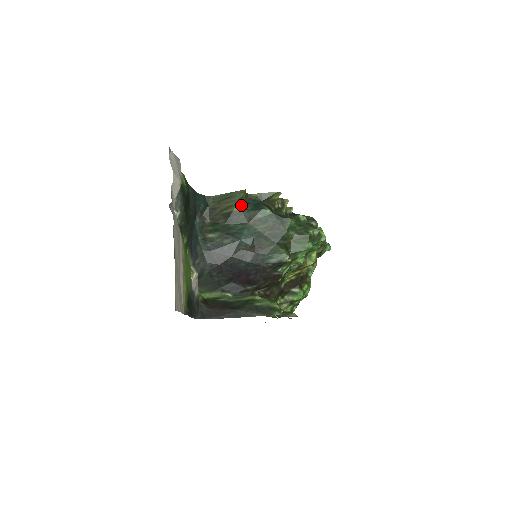
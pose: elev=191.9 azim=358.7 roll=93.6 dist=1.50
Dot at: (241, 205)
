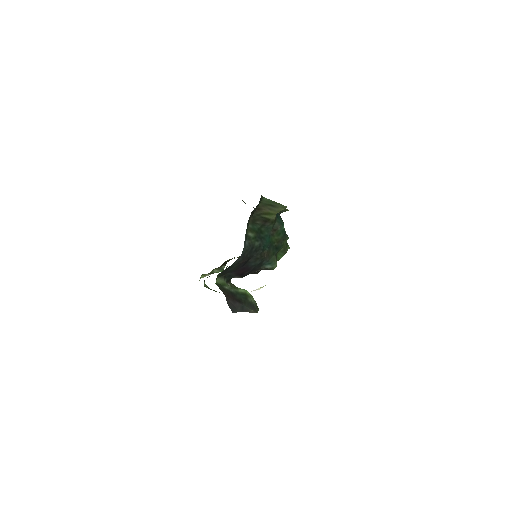
Dot at: occluded
